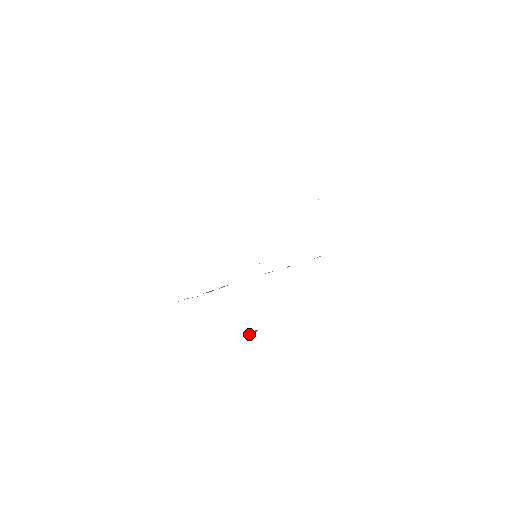
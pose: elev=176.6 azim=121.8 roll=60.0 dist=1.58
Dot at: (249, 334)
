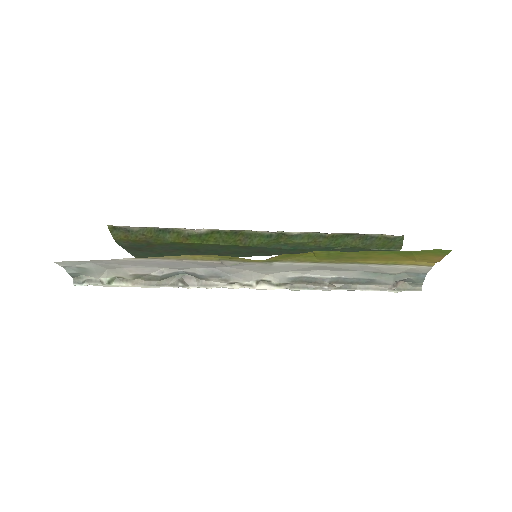
Dot at: occluded
